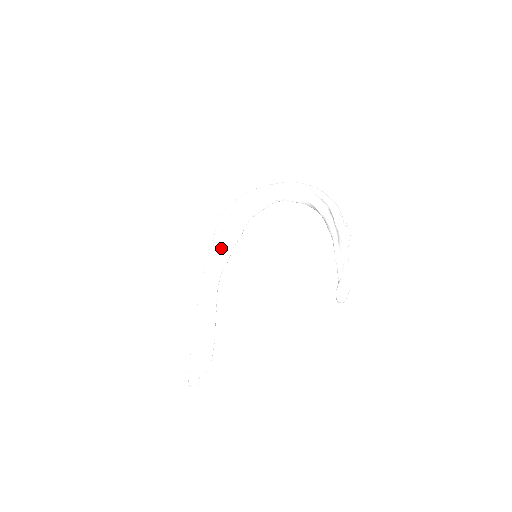
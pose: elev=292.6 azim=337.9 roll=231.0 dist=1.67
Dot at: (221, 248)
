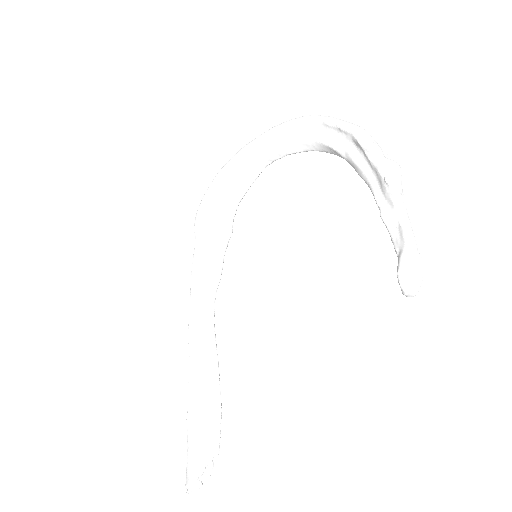
Dot at: (207, 259)
